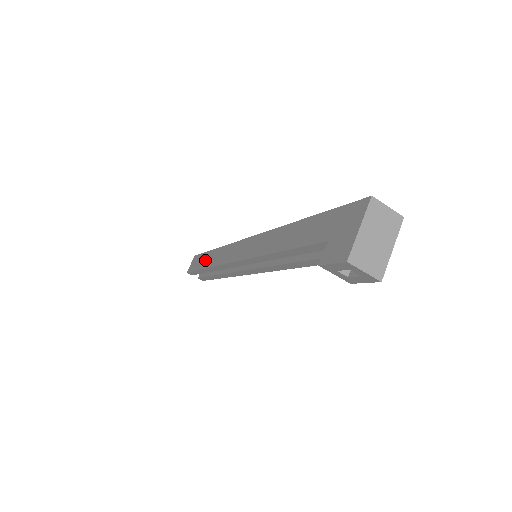
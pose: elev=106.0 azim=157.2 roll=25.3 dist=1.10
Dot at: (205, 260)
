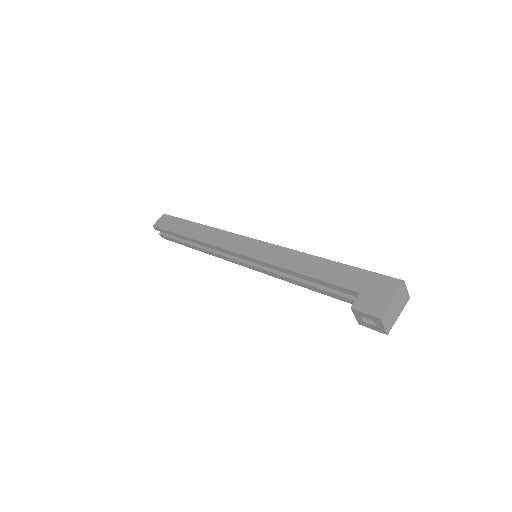
Dot at: (186, 228)
